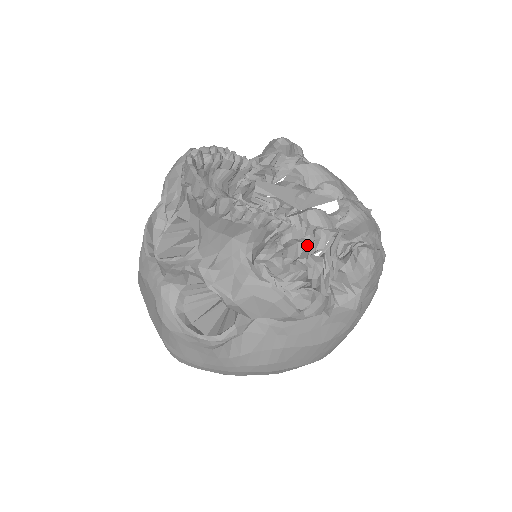
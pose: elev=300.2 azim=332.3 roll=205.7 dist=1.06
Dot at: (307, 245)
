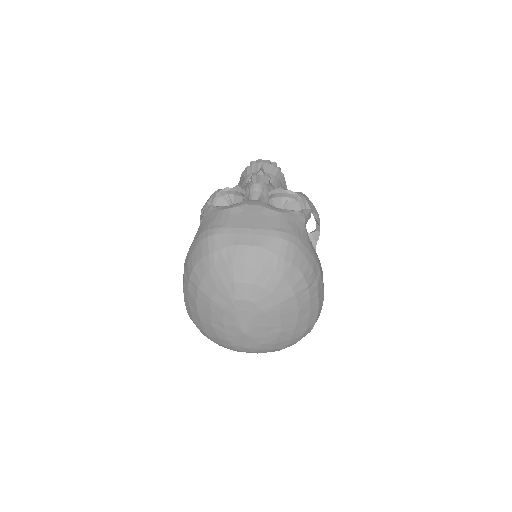
Dot at: occluded
